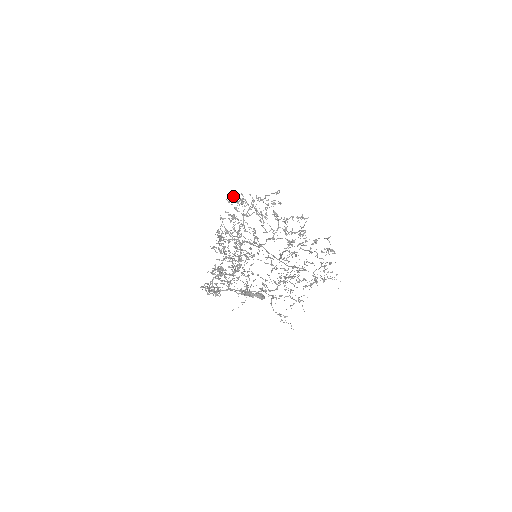
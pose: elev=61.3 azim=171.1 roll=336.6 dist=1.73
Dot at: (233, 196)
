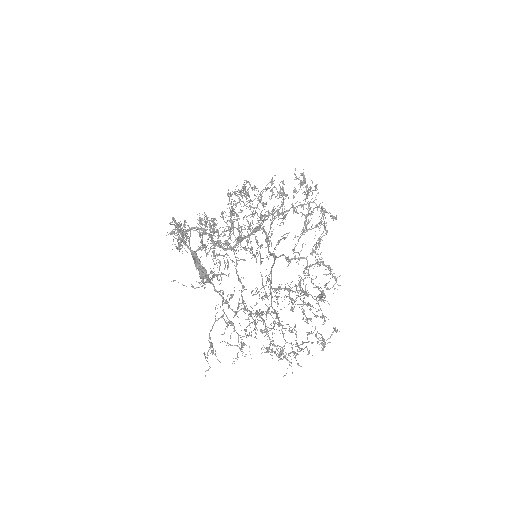
Dot at: occluded
